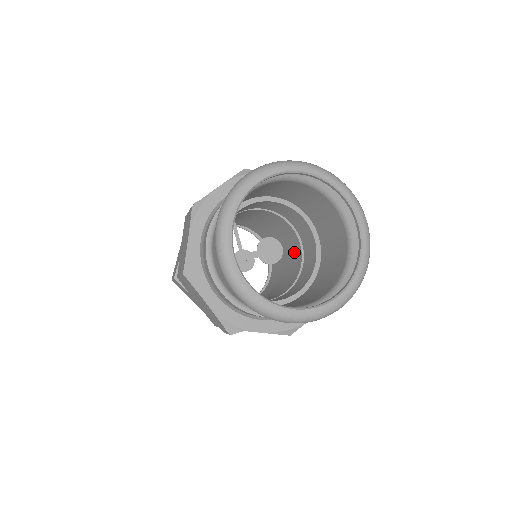
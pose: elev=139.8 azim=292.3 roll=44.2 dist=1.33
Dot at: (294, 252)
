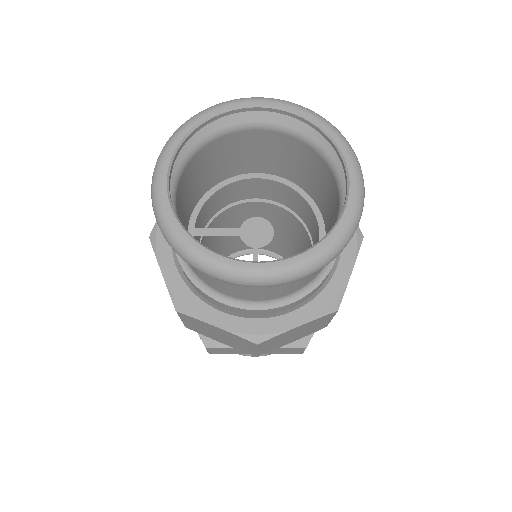
Dot at: occluded
